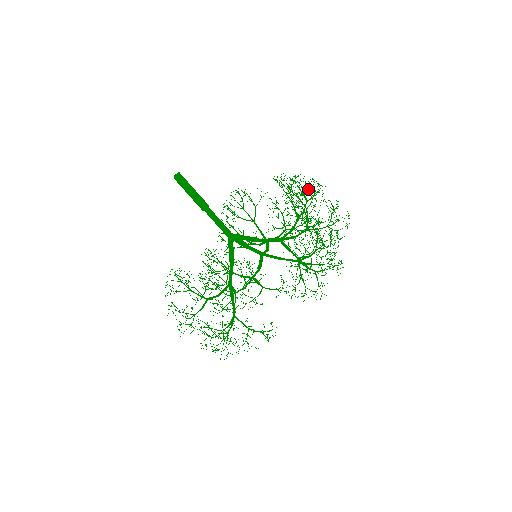
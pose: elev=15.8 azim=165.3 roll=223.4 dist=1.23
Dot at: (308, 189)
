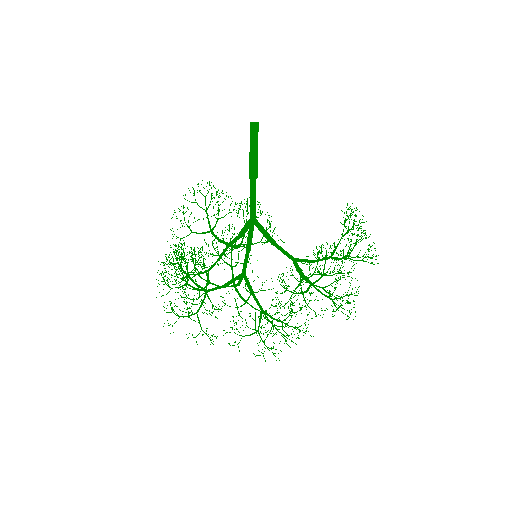
Dot at: occluded
